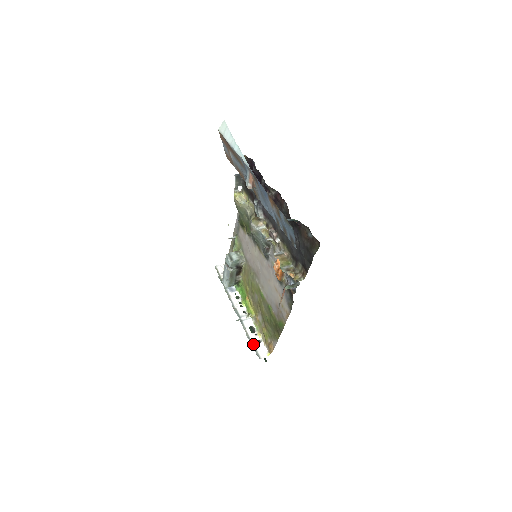
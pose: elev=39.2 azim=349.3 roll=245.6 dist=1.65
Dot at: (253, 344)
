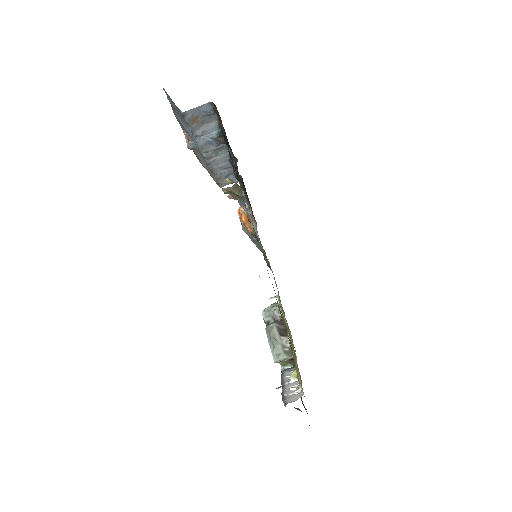
Dot at: (284, 396)
